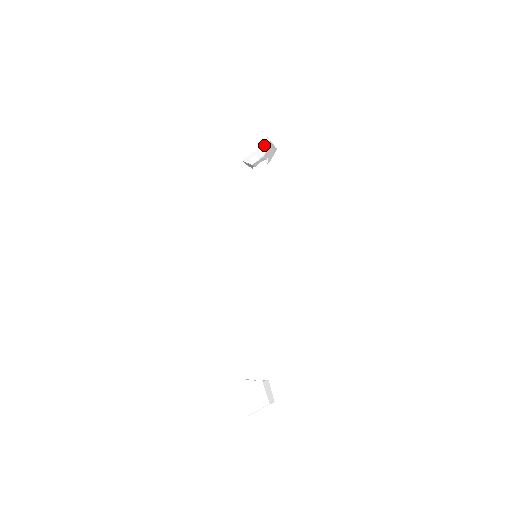
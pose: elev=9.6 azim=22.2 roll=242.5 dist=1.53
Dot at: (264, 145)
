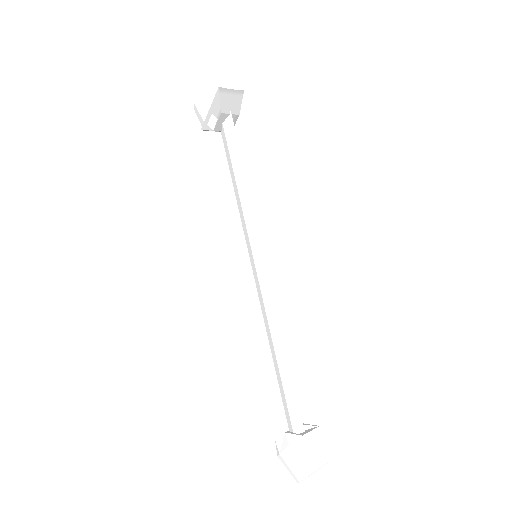
Dot at: (215, 96)
